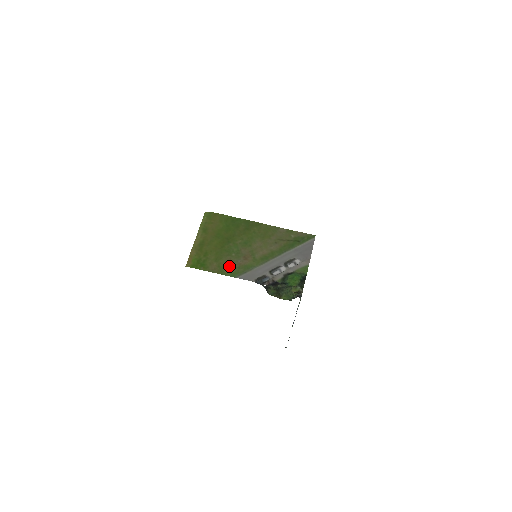
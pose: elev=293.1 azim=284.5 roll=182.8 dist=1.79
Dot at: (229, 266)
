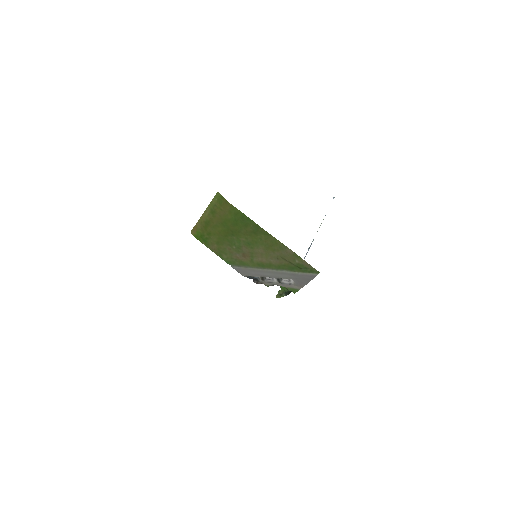
Dot at: (227, 254)
